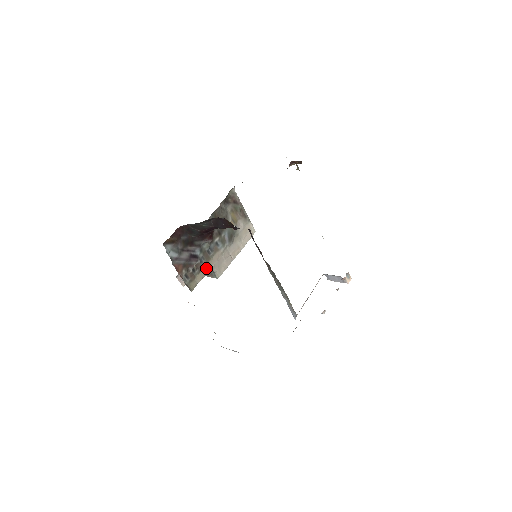
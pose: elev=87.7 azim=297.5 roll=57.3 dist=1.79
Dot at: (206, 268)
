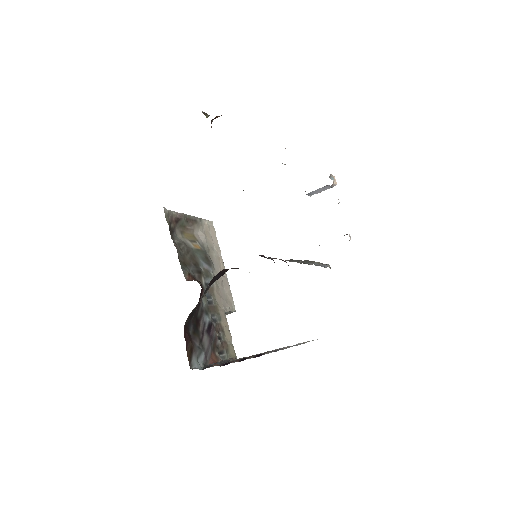
Dot at: (223, 320)
